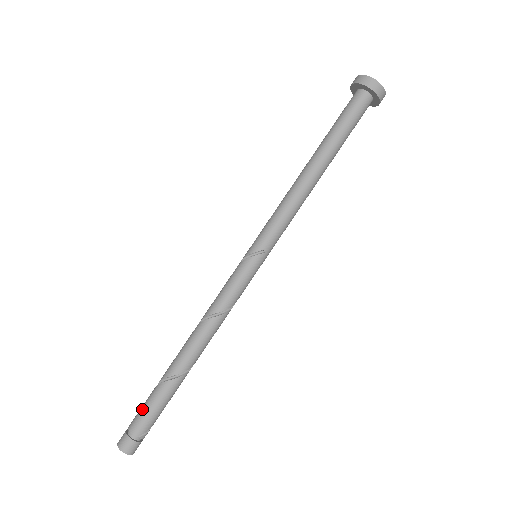
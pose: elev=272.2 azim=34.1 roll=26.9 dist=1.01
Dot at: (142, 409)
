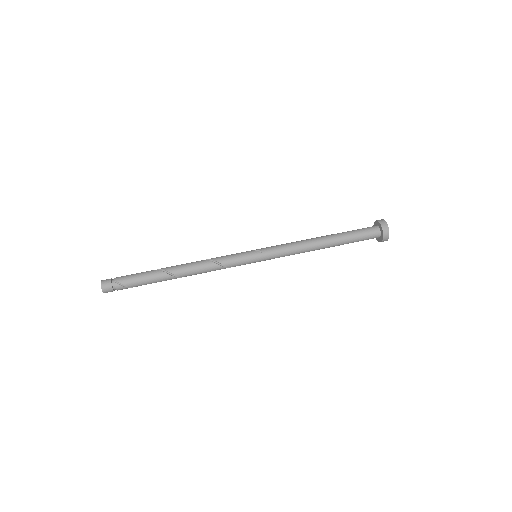
Dot at: occluded
